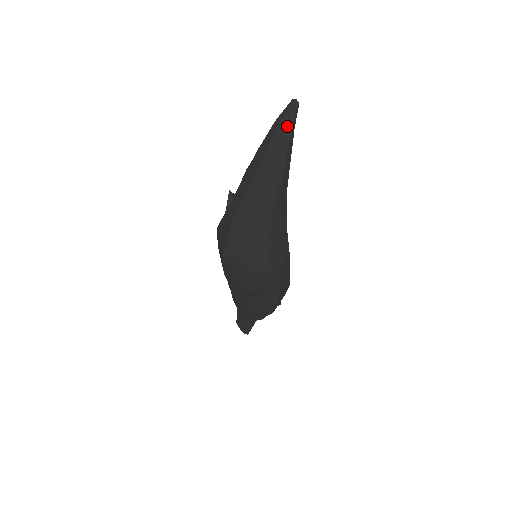
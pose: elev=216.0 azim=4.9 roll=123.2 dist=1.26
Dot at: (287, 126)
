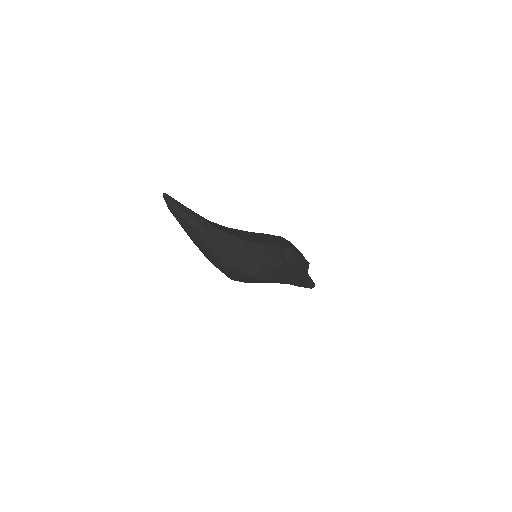
Dot at: (175, 209)
